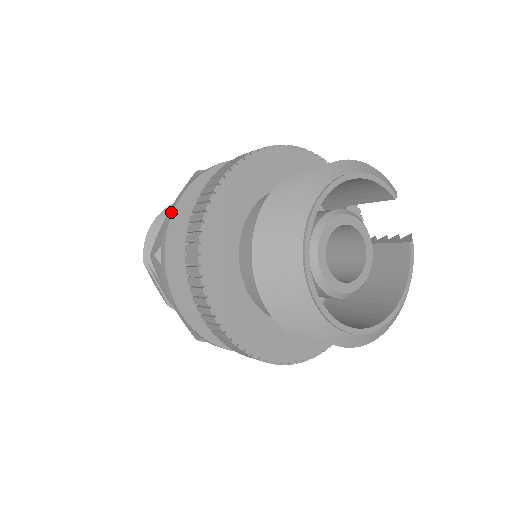
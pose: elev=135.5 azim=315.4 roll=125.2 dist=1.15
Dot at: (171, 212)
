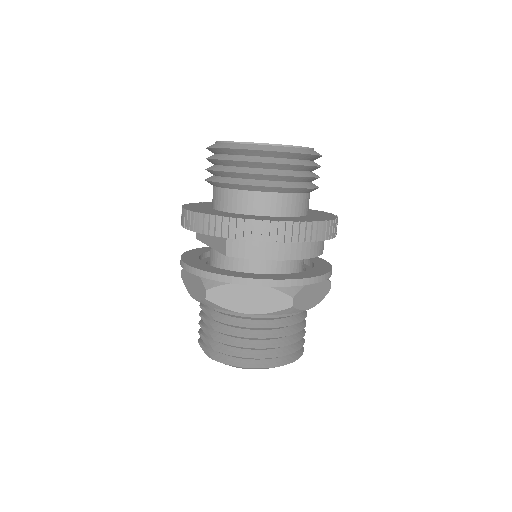
Dot at: occluded
